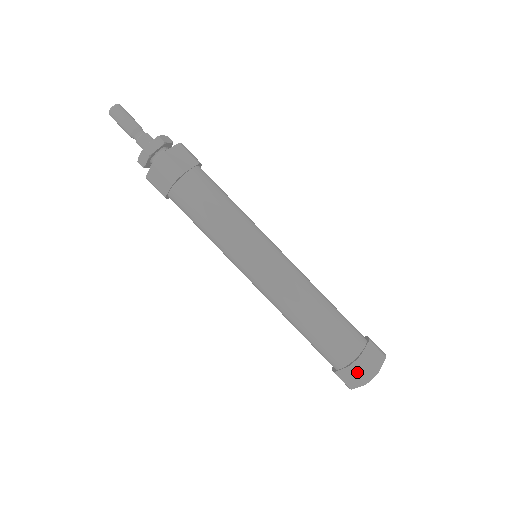
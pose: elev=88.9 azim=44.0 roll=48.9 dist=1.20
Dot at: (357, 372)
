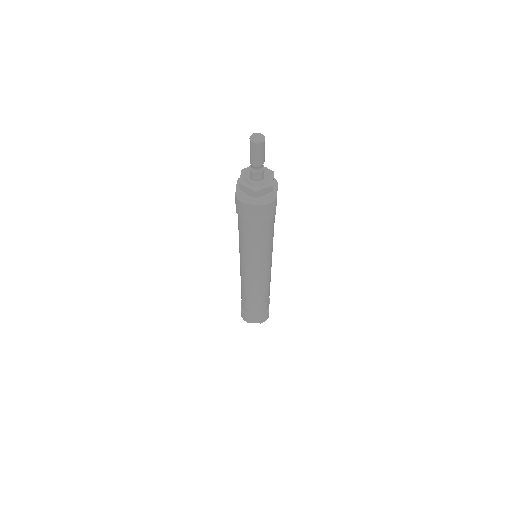
Dot at: (241, 313)
